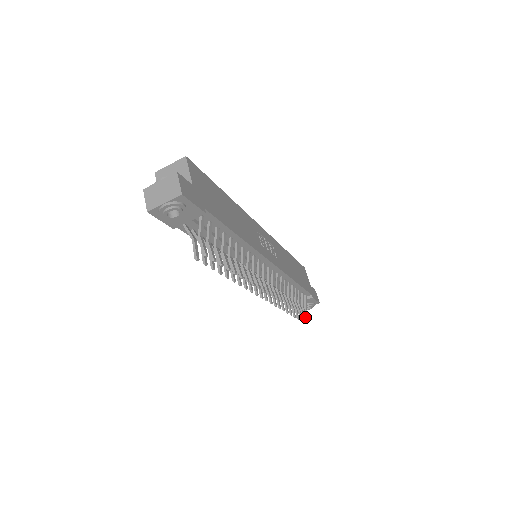
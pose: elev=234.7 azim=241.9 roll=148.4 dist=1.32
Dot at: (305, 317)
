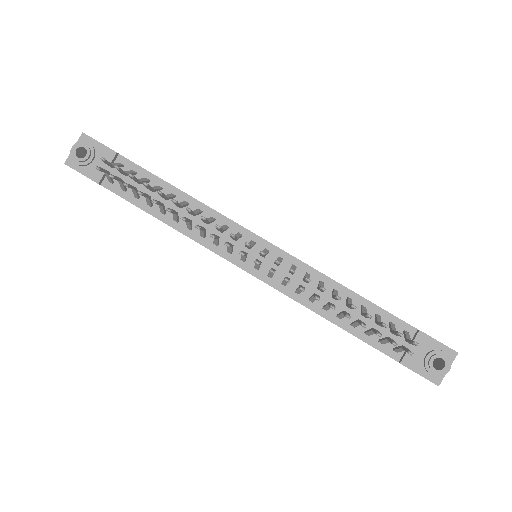
Dot at: (396, 334)
